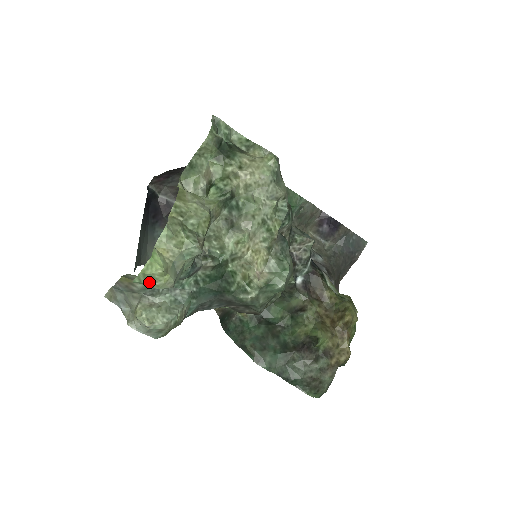
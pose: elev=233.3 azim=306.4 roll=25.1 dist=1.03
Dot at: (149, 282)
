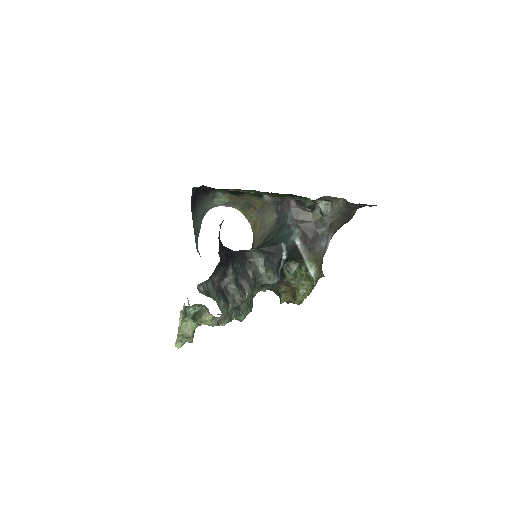
Dot at: occluded
